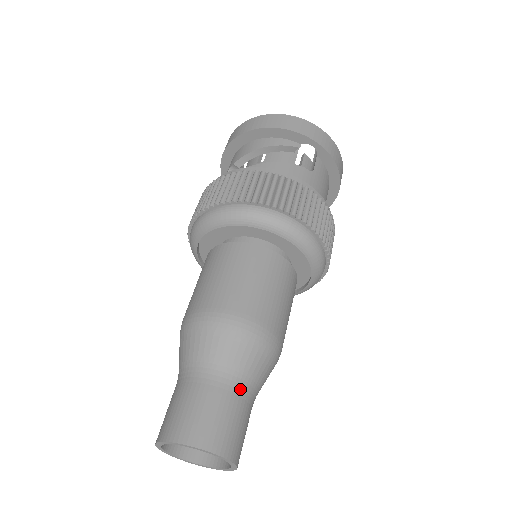
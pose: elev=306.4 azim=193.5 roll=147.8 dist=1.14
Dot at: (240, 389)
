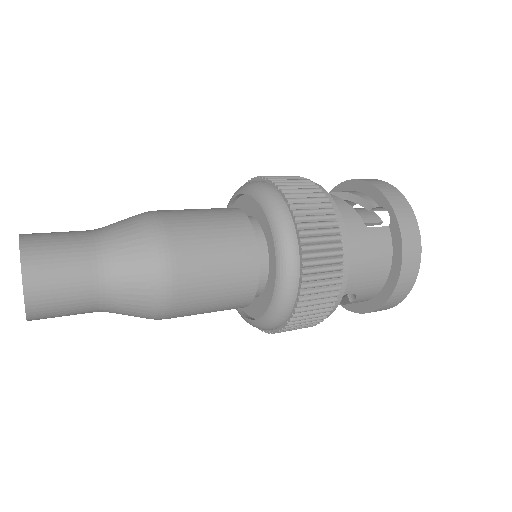
Dot at: (98, 258)
